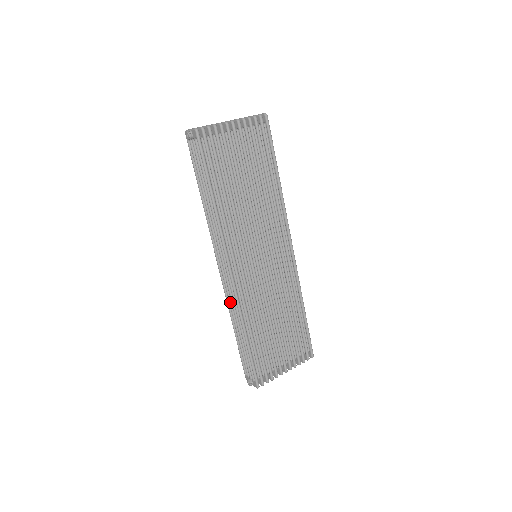
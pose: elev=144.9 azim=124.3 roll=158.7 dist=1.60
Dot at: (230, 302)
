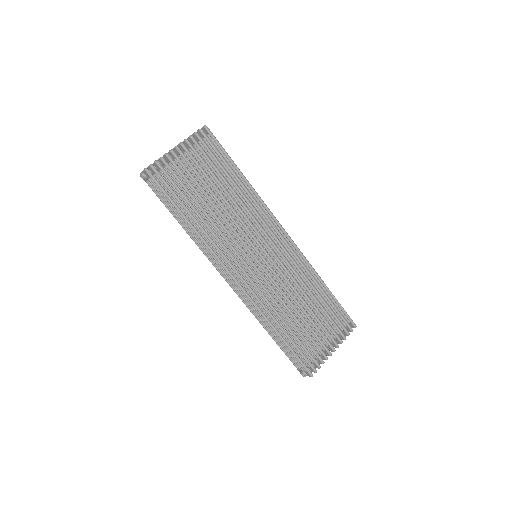
Dot at: (250, 308)
